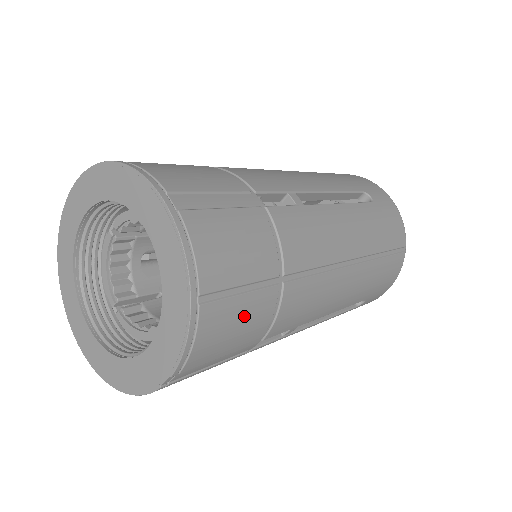
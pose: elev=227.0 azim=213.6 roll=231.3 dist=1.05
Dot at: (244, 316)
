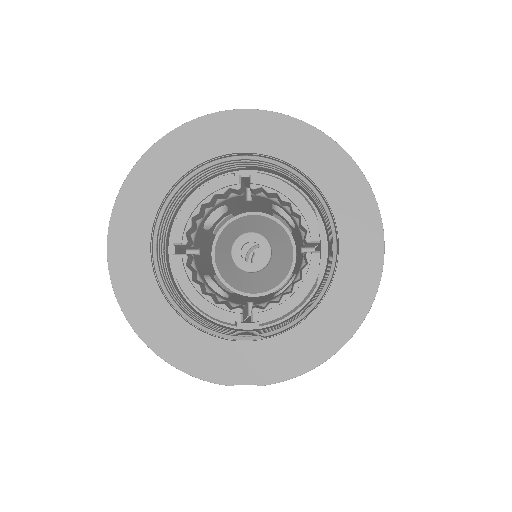
Dot at: occluded
